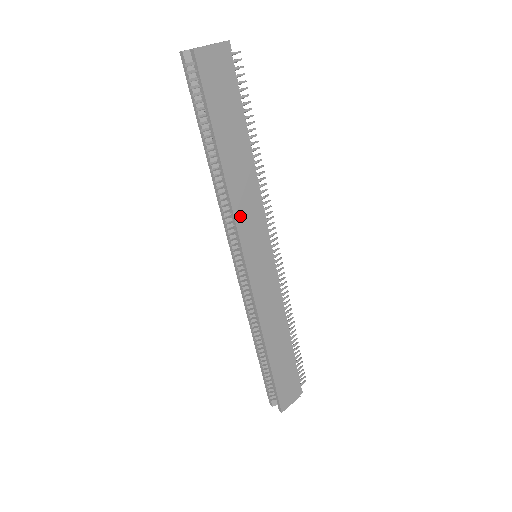
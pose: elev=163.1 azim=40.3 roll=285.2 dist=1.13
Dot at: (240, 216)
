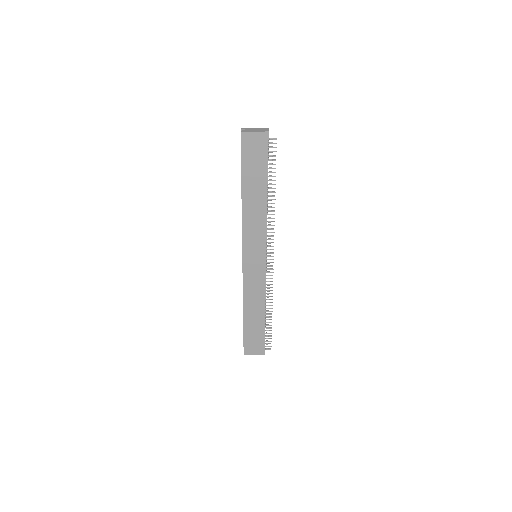
Dot at: (247, 229)
